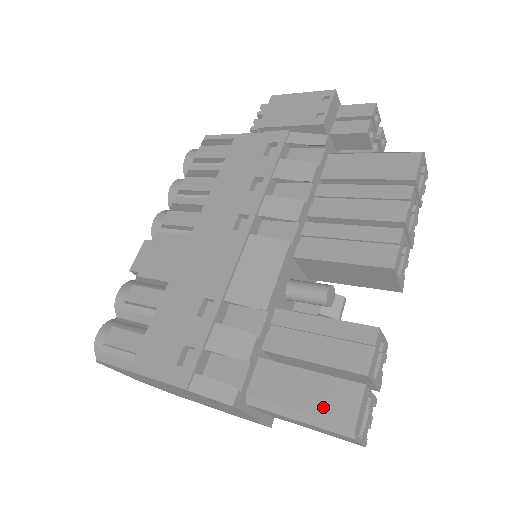
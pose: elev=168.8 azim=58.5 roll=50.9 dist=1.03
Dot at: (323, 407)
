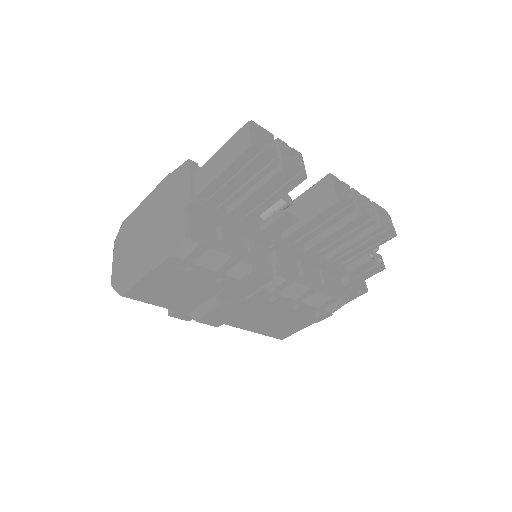
Dot at: occluded
